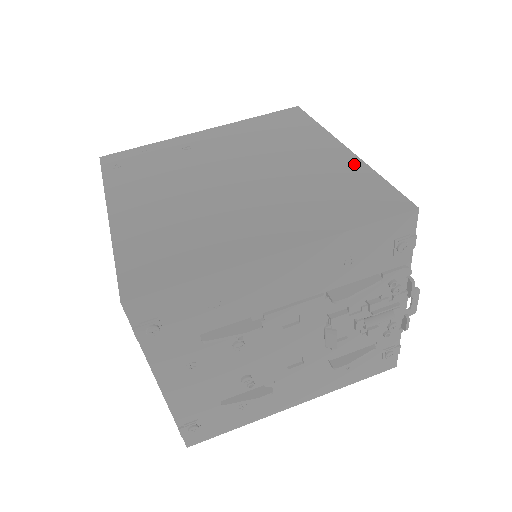
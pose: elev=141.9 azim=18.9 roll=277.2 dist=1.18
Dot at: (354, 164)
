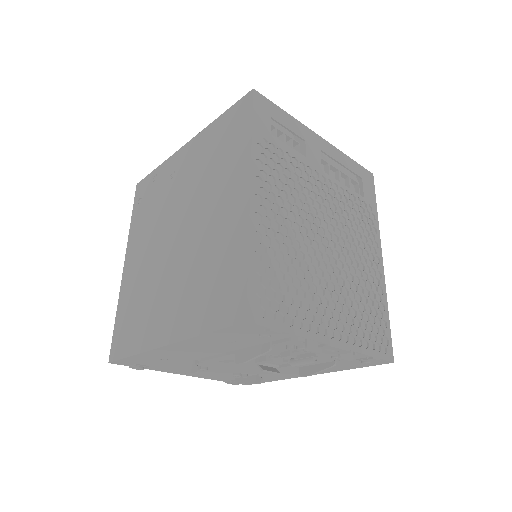
Dot at: (241, 228)
